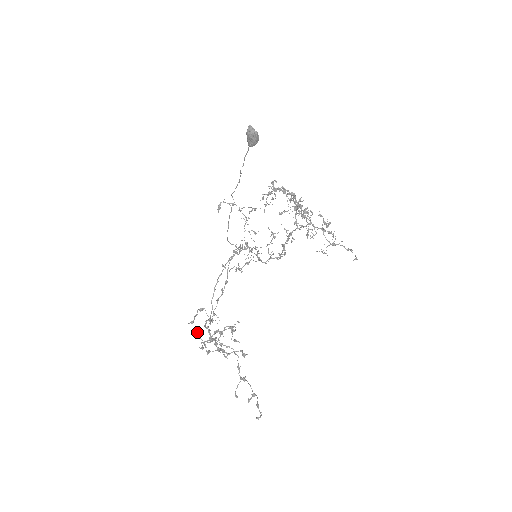
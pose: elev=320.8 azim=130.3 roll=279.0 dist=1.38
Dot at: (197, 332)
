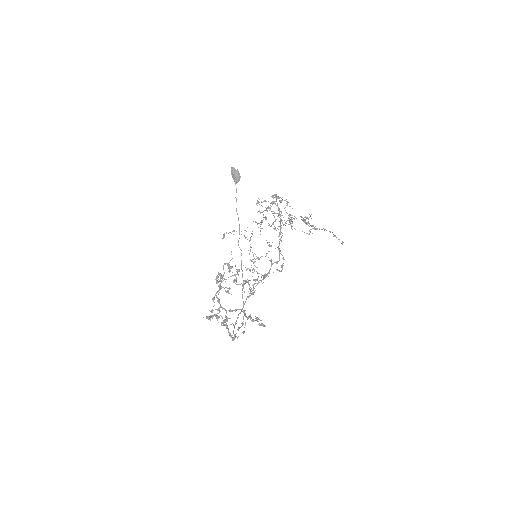
Dot at: (210, 315)
